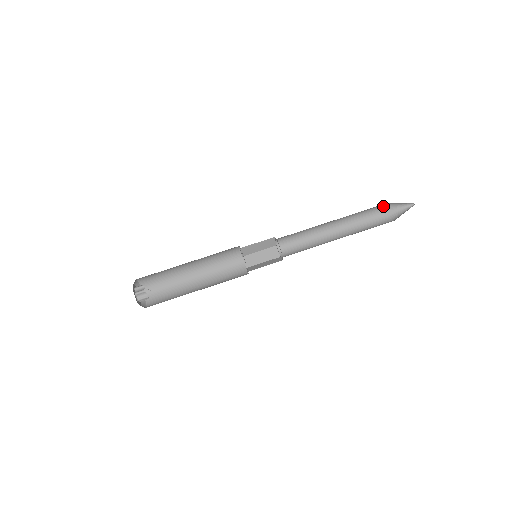
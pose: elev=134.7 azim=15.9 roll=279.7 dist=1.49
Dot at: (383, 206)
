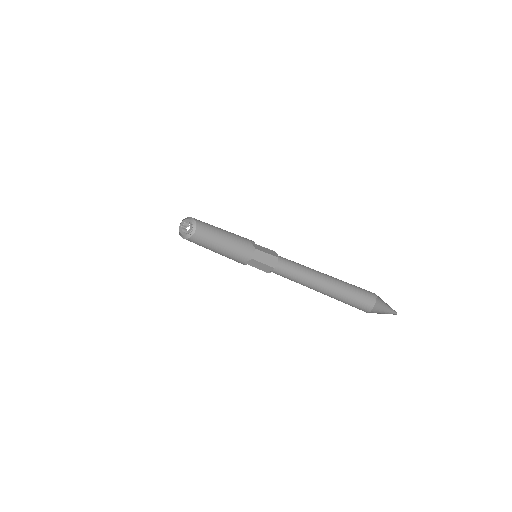
Dot at: (372, 301)
